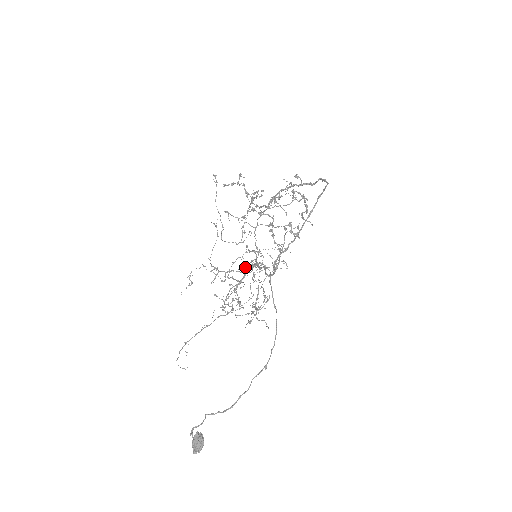
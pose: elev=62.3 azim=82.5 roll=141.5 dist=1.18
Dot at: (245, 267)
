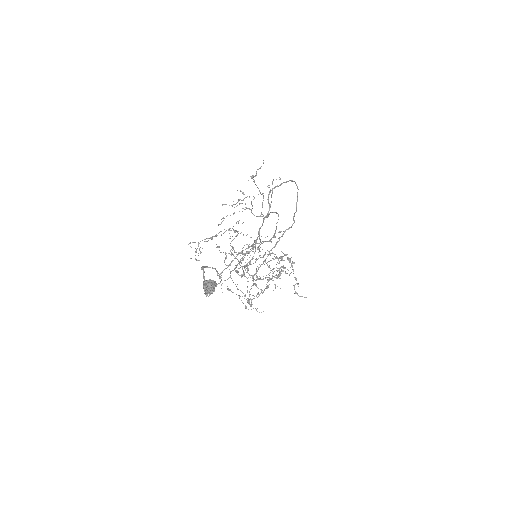
Dot at: occluded
